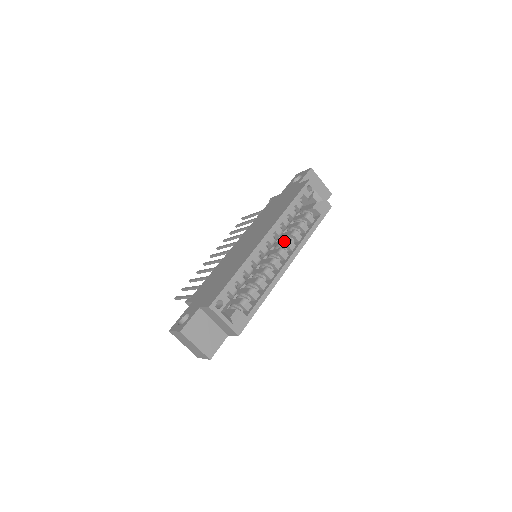
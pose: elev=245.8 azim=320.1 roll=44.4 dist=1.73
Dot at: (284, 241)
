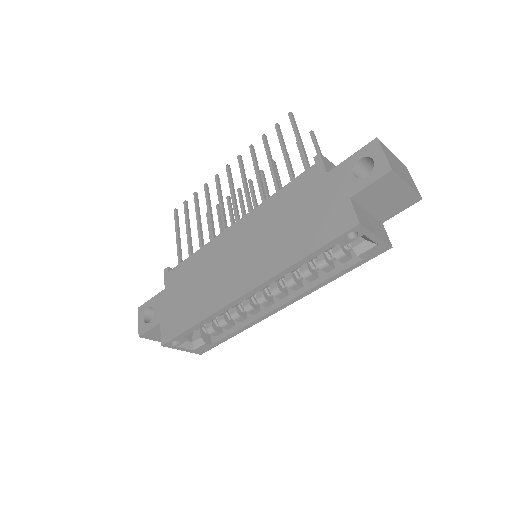
Dot at: (288, 277)
